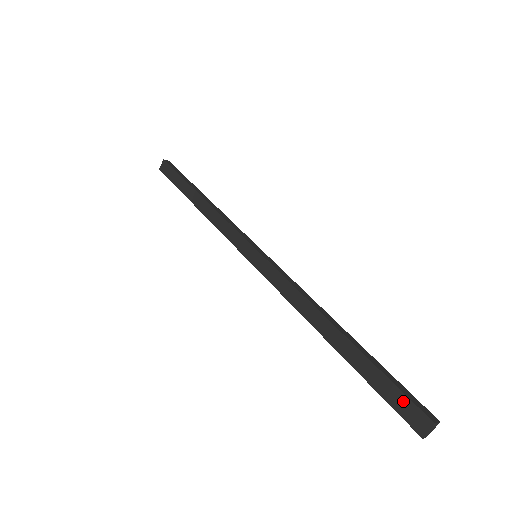
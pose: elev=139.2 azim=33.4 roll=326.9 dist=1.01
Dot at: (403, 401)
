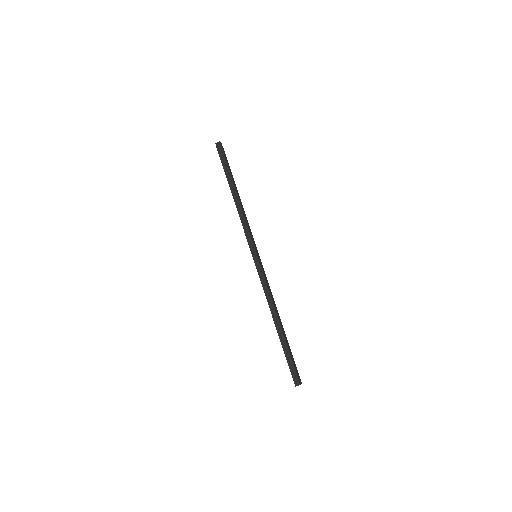
Dot at: (291, 371)
